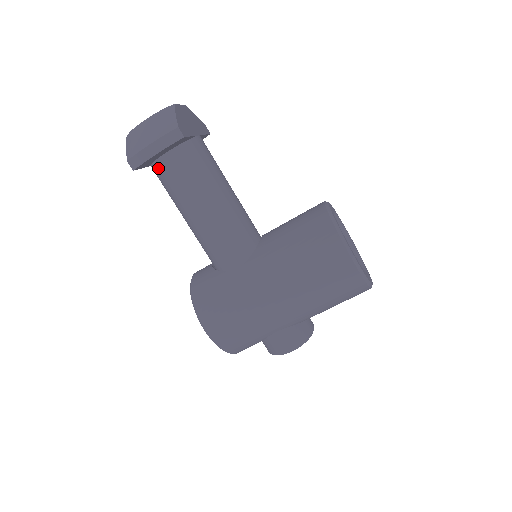
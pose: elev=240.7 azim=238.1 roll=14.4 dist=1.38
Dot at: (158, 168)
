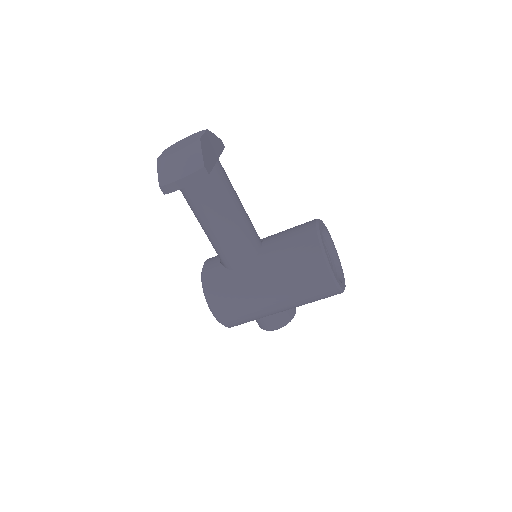
Dot at: occluded
